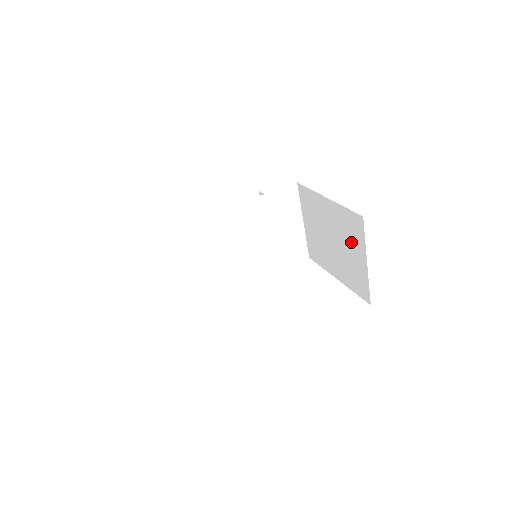
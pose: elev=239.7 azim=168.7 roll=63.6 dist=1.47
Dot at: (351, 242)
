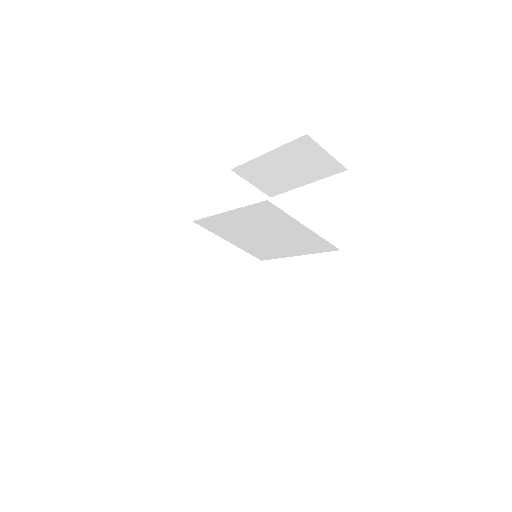
Dot at: occluded
